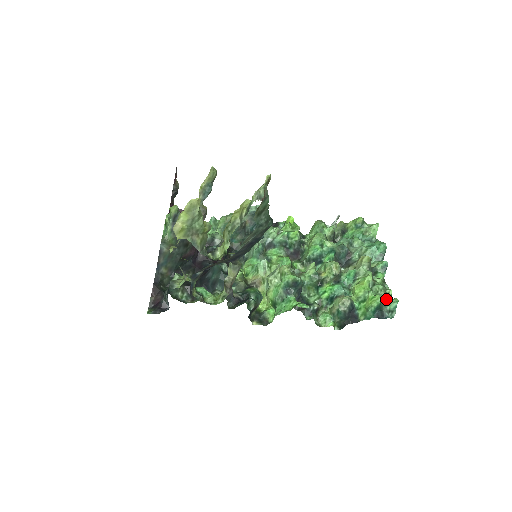
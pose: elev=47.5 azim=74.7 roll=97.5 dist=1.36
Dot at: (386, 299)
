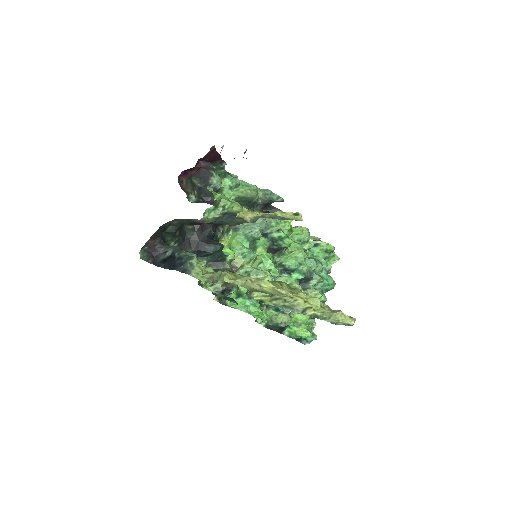
Dot at: (311, 333)
